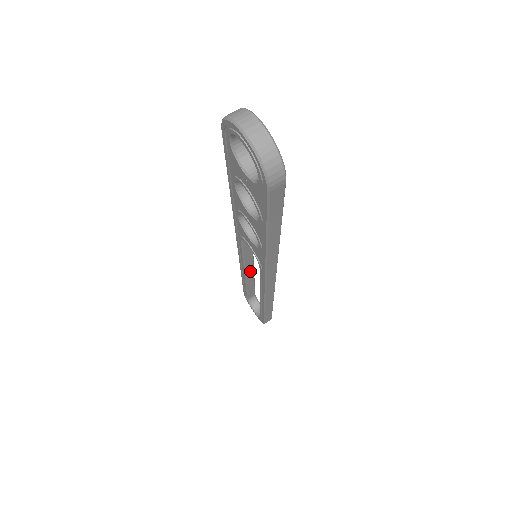
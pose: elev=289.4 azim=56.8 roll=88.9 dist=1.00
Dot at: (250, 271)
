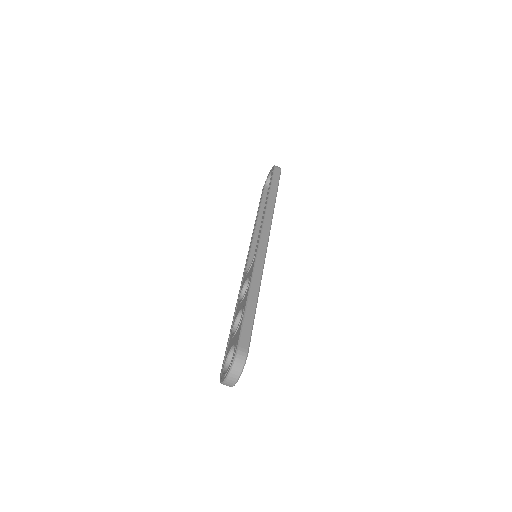
Dot at: occluded
